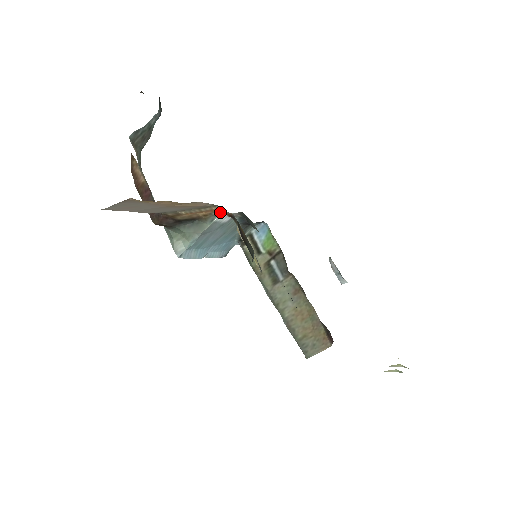
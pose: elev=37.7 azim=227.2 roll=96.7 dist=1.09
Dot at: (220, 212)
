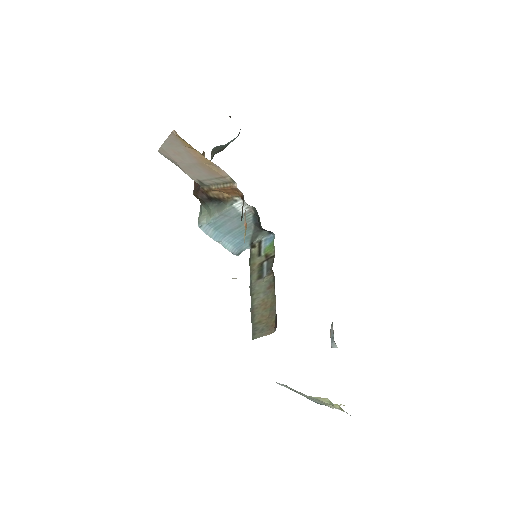
Dot at: (239, 198)
